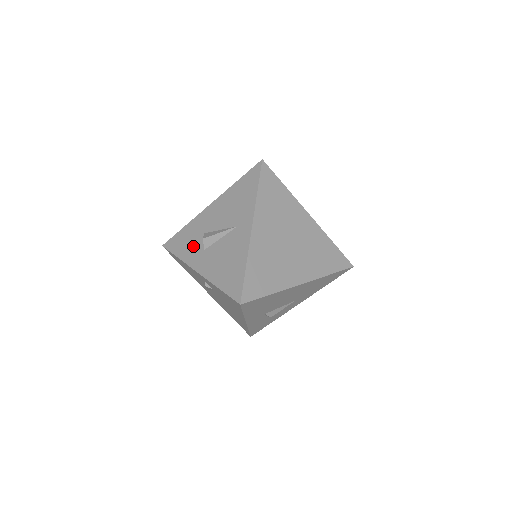
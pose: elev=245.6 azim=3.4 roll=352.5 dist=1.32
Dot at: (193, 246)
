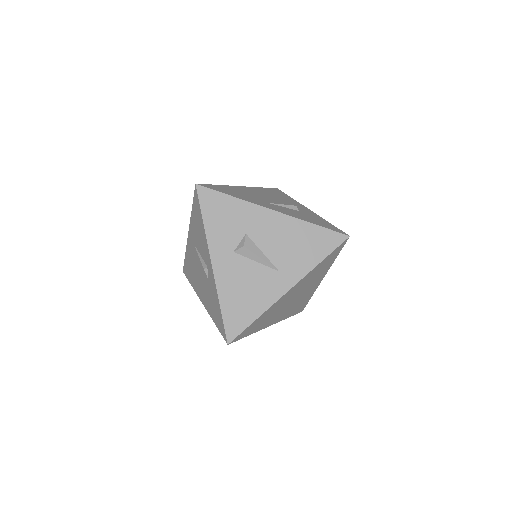
Dot at: (227, 233)
